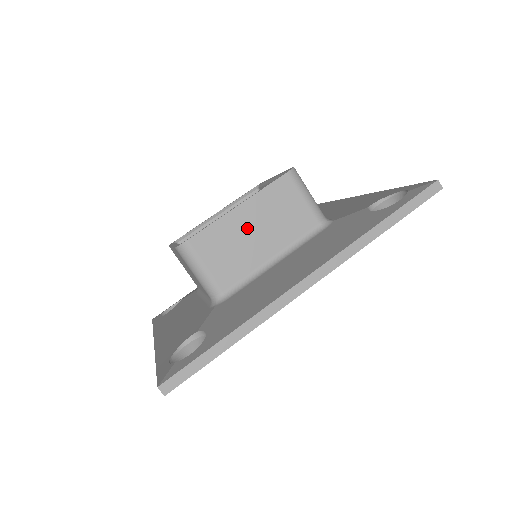
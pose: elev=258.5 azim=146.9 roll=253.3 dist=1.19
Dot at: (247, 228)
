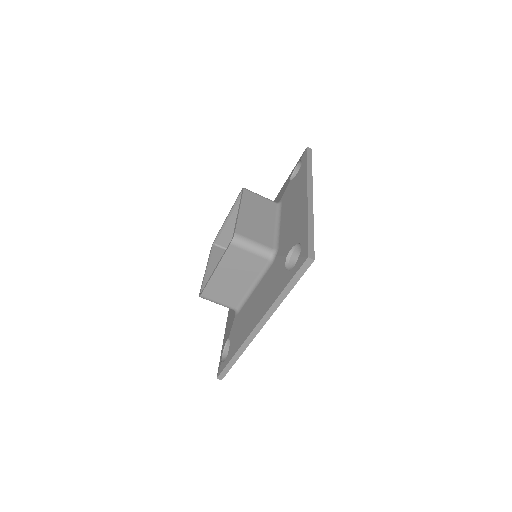
Dot at: (227, 279)
